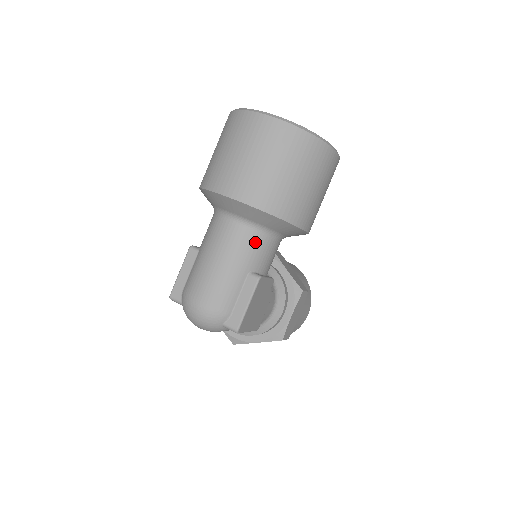
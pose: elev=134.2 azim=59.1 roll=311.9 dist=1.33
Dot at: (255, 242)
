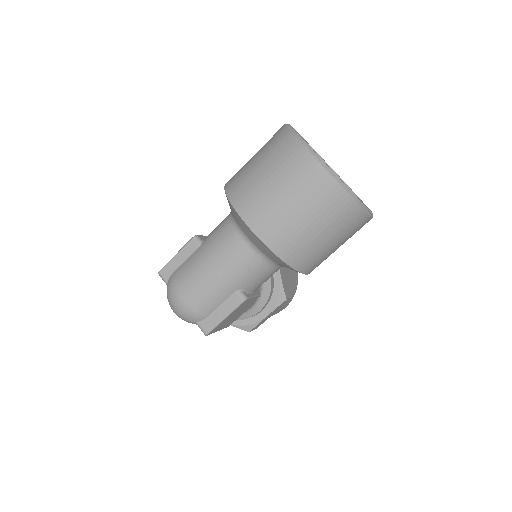
Dot at: (255, 267)
